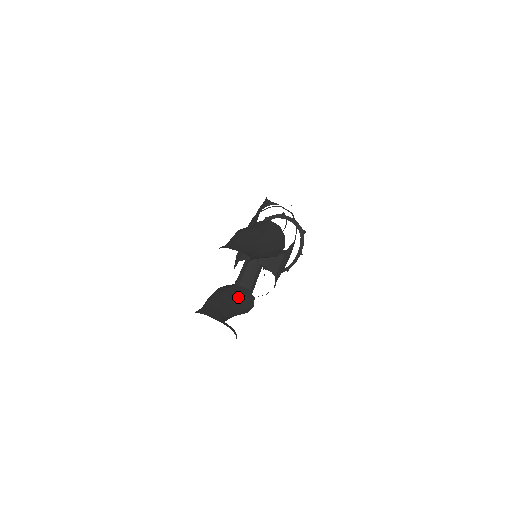
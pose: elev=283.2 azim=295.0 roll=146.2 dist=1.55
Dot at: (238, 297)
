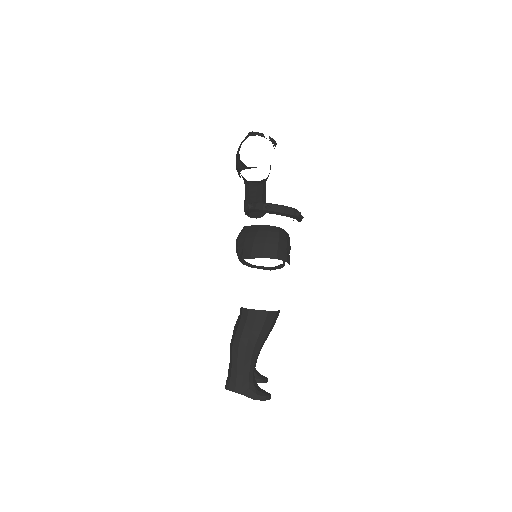
Dot at: occluded
